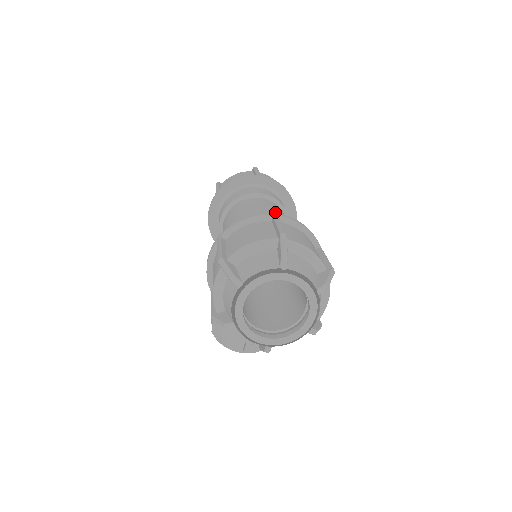
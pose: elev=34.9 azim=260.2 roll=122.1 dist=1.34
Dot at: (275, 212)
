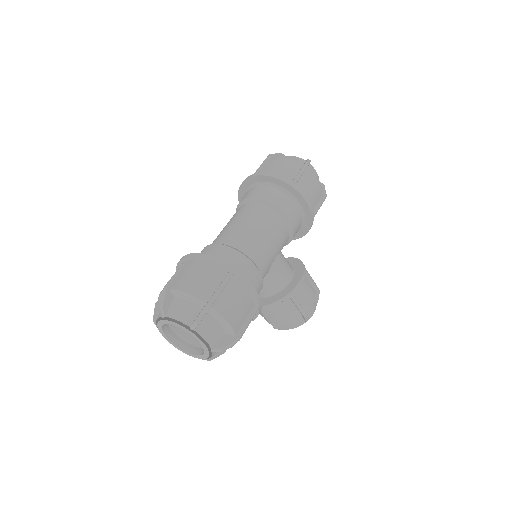
Dot at: (238, 225)
